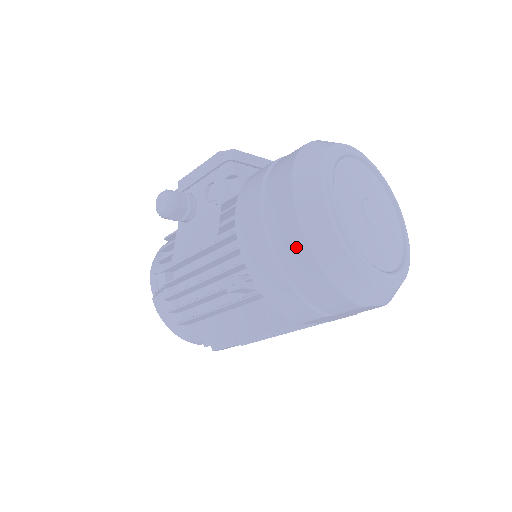
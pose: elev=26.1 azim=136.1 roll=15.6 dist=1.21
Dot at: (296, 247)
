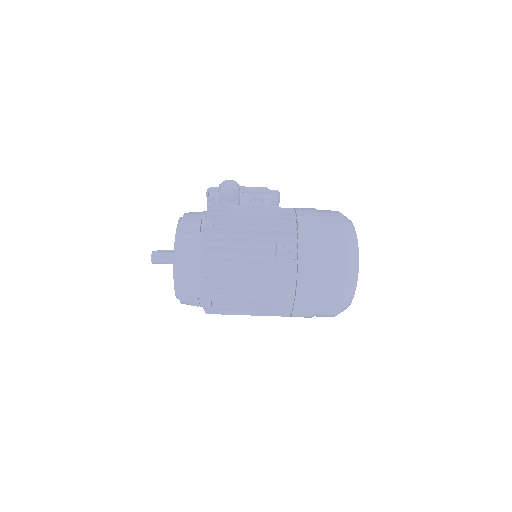
Dot at: (339, 245)
